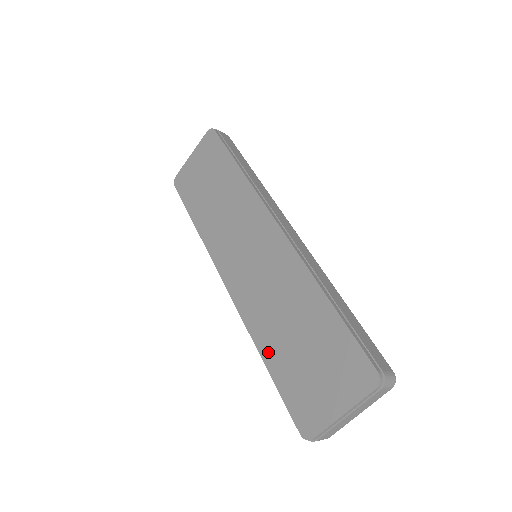
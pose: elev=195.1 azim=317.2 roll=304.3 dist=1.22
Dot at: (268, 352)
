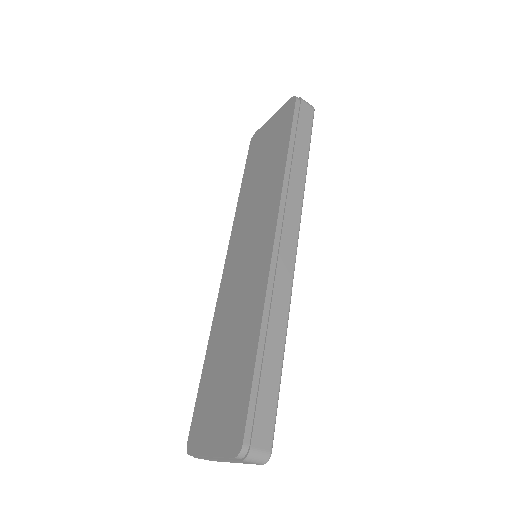
Dot at: (210, 354)
